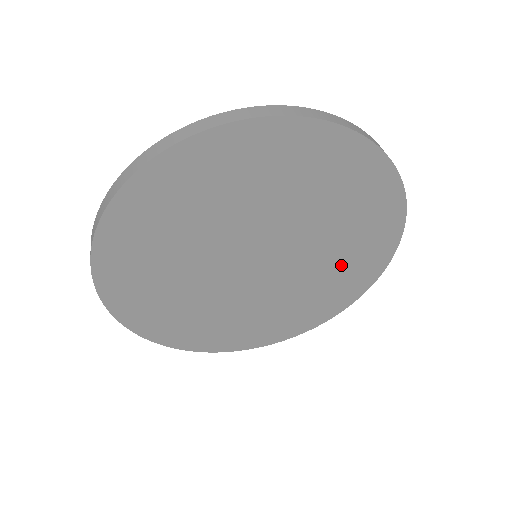
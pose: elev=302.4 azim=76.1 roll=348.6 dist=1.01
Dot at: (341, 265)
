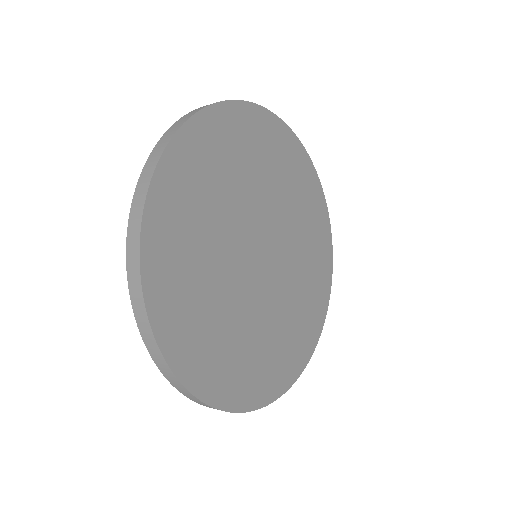
Dot at: (309, 275)
